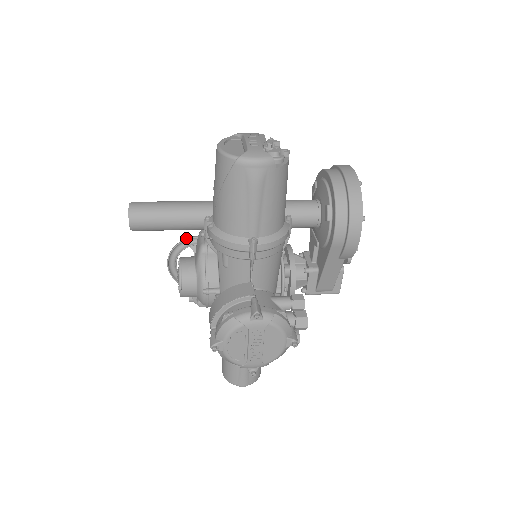
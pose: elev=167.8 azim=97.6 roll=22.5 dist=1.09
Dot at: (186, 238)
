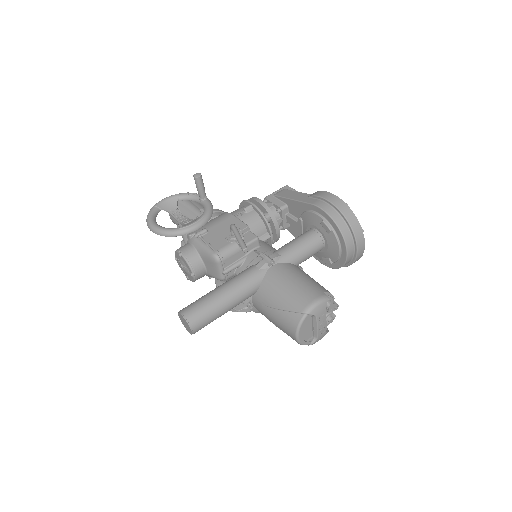
Dot at: (184, 234)
